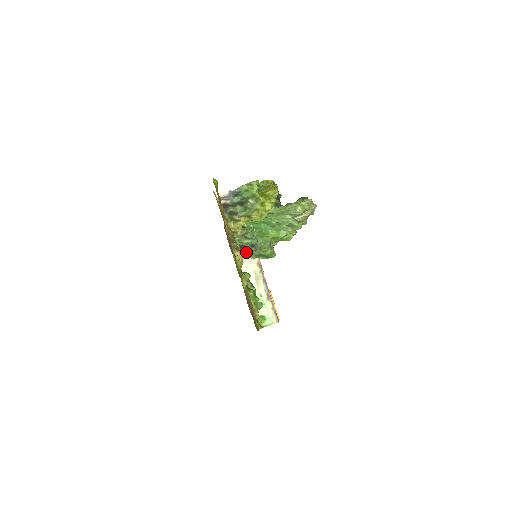
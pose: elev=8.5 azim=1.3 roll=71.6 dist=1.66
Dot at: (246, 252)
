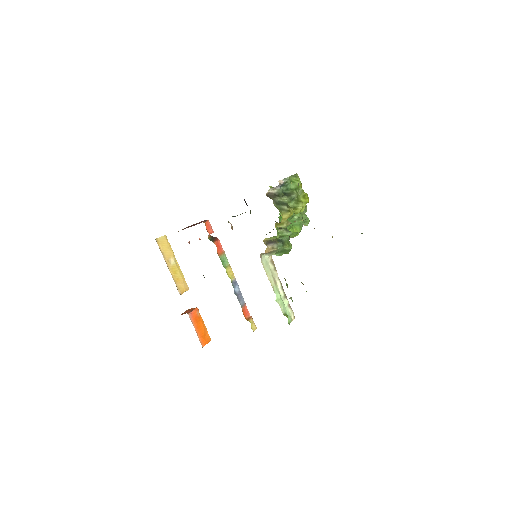
Dot at: (275, 247)
